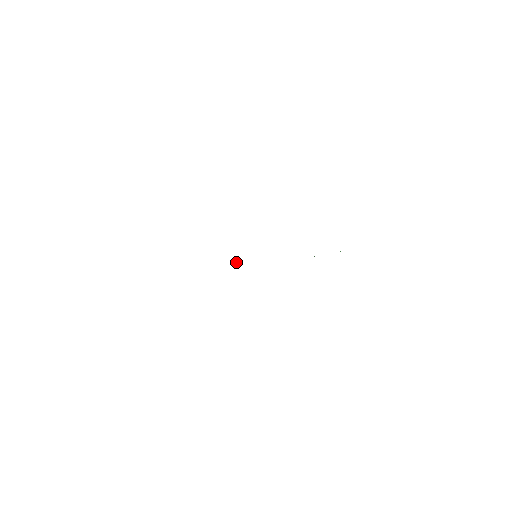
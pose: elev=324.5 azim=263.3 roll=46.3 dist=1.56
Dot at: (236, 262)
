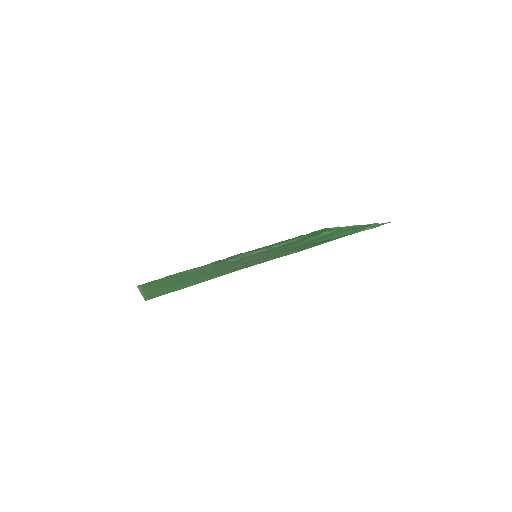
Dot at: (232, 260)
